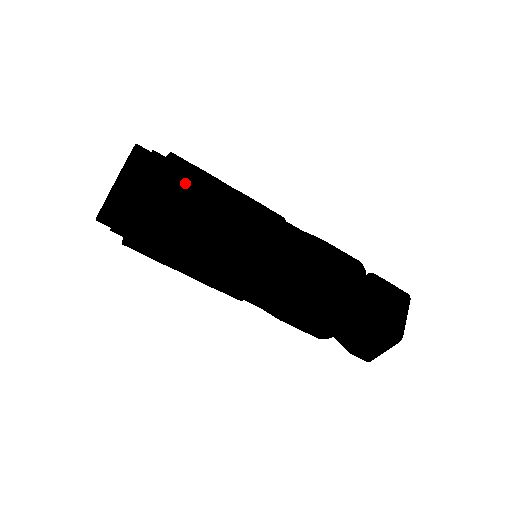
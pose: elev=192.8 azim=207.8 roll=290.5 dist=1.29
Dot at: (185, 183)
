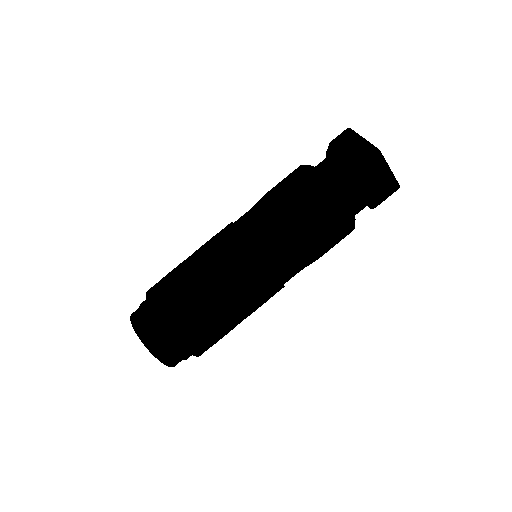
Dot at: (162, 292)
